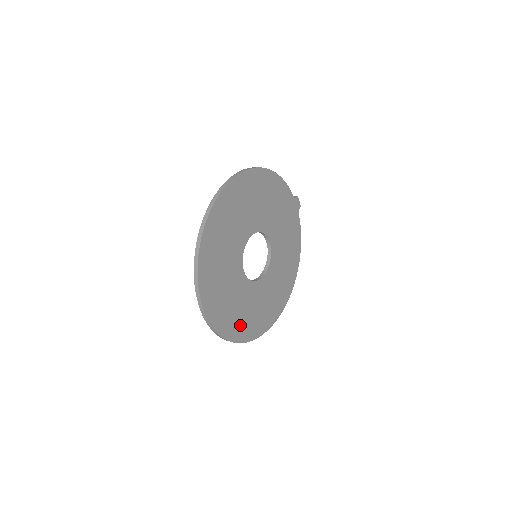
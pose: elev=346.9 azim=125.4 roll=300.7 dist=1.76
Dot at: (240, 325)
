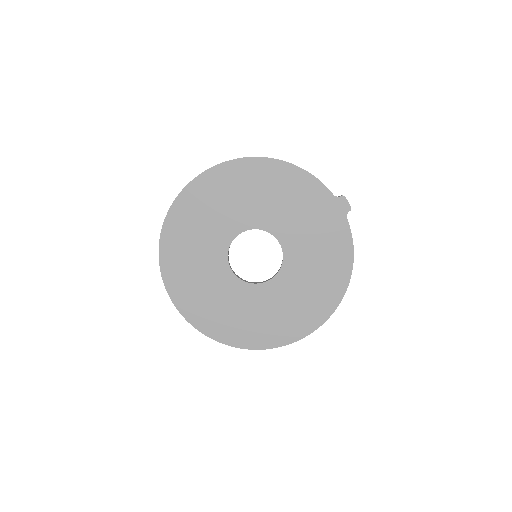
Dot at: (224, 324)
